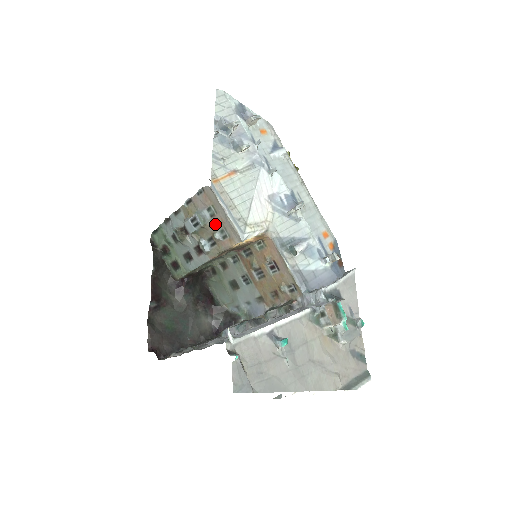
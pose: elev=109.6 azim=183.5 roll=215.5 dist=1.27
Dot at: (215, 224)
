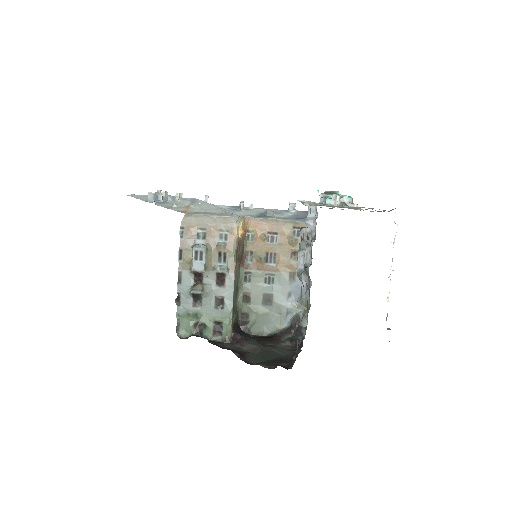
Dot at: (212, 238)
